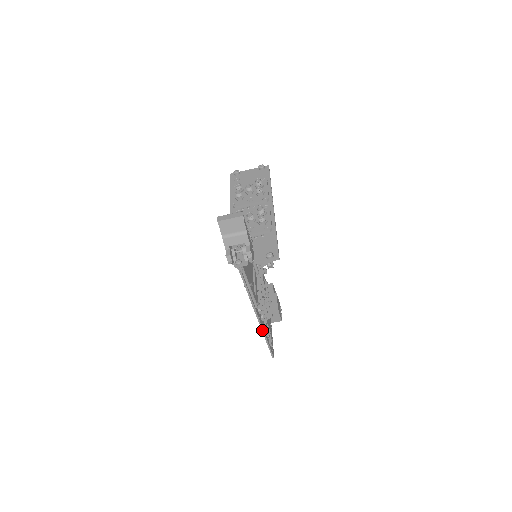
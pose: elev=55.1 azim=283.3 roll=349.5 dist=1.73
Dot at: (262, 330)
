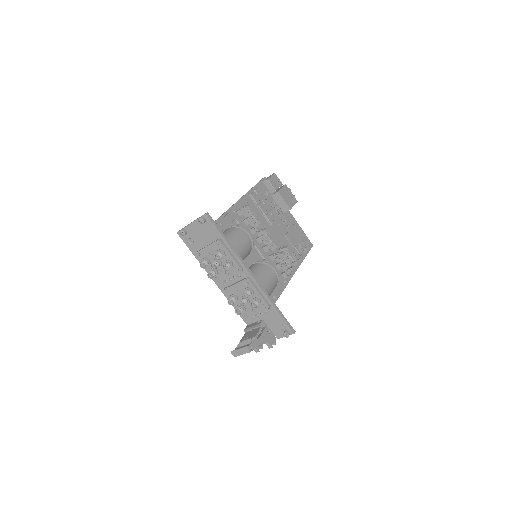
Dot at: (296, 269)
